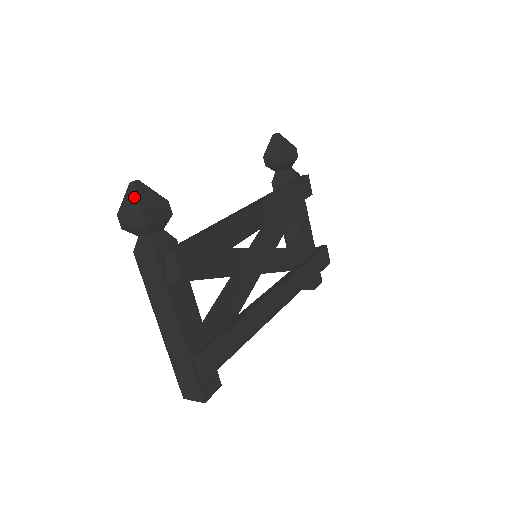
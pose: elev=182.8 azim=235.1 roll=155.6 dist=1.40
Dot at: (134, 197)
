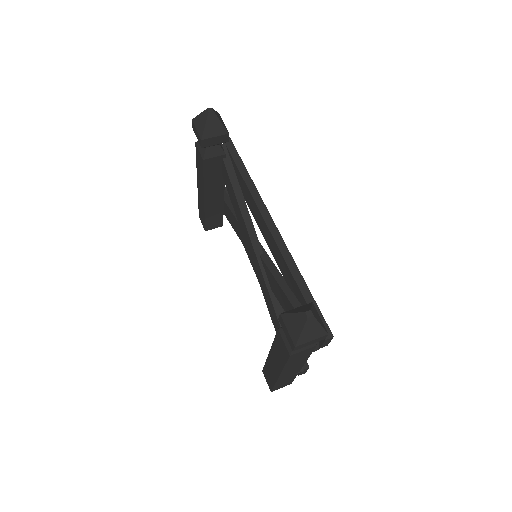
Dot at: (317, 327)
